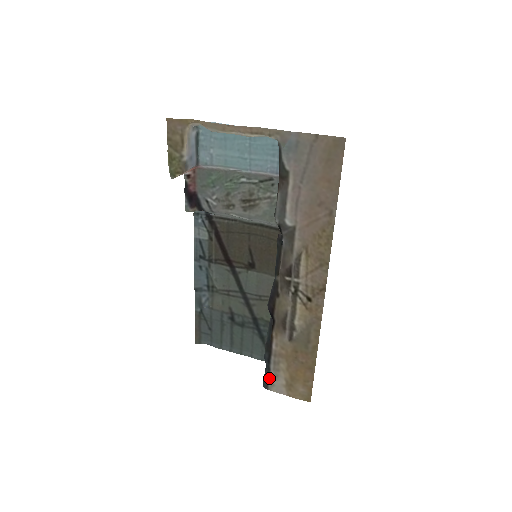
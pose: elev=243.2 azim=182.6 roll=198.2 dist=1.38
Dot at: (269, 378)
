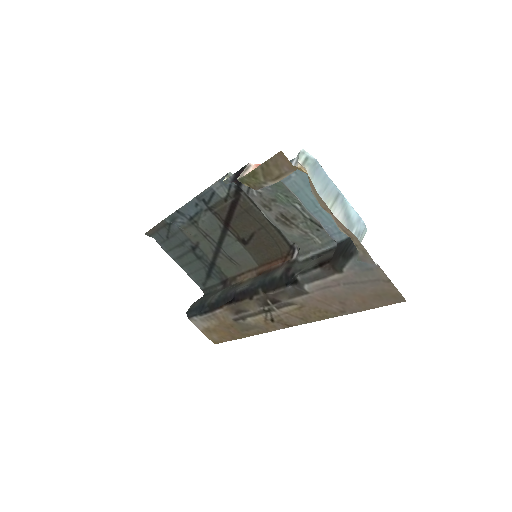
Dot at: (196, 316)
